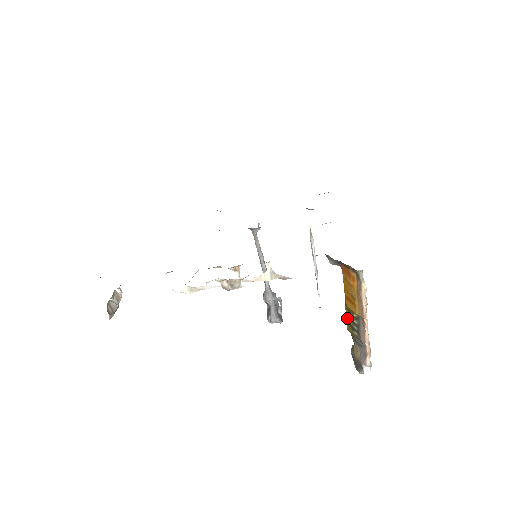
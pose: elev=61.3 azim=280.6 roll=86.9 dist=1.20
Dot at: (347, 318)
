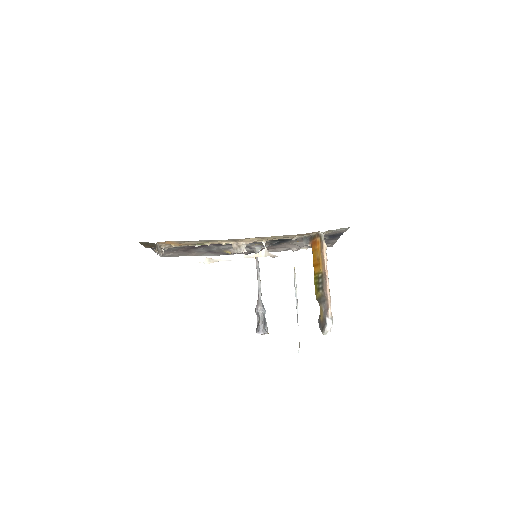
Dot at: (315, 288)
